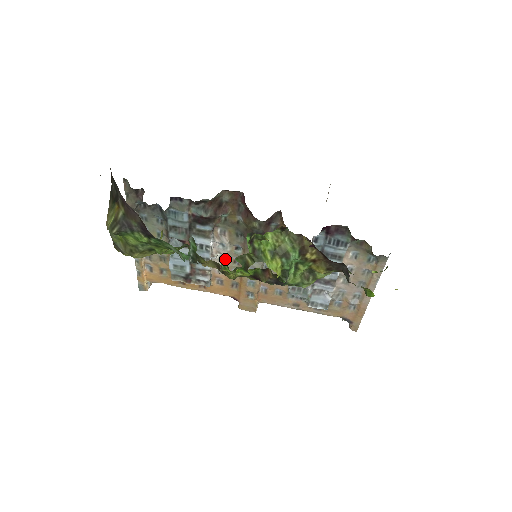
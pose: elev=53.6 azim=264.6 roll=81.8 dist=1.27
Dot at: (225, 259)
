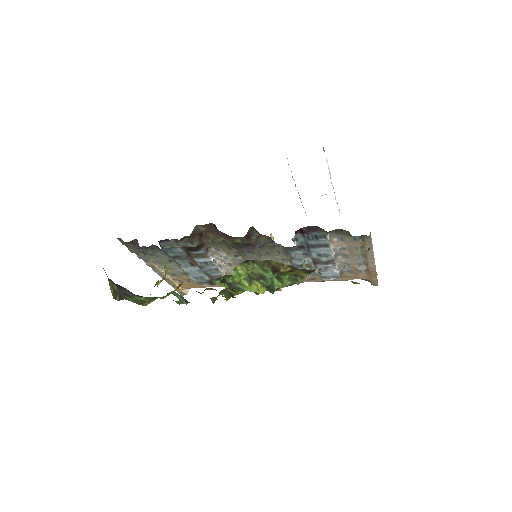
Dot at: (232, 264)
